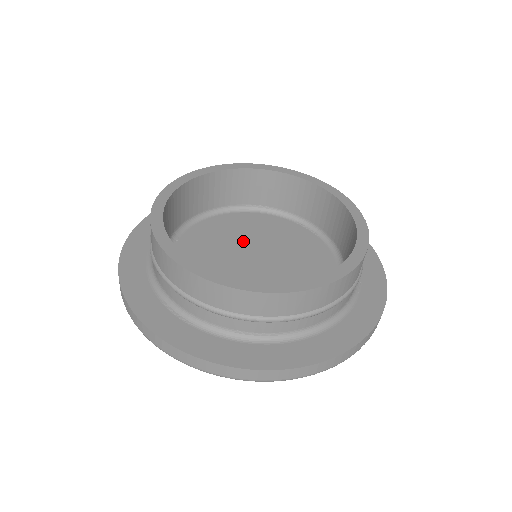
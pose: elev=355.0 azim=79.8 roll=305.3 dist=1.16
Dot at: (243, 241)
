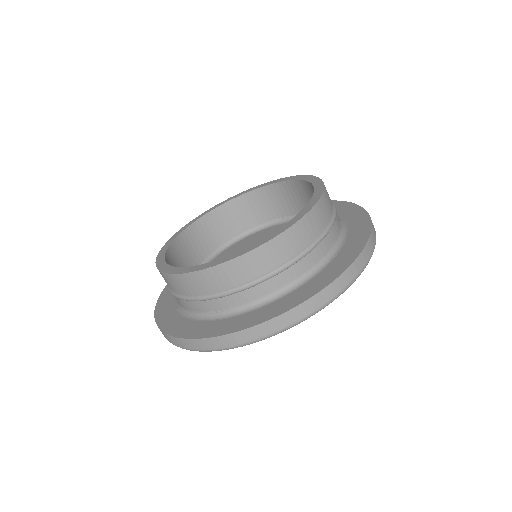
Dot at: occluded
